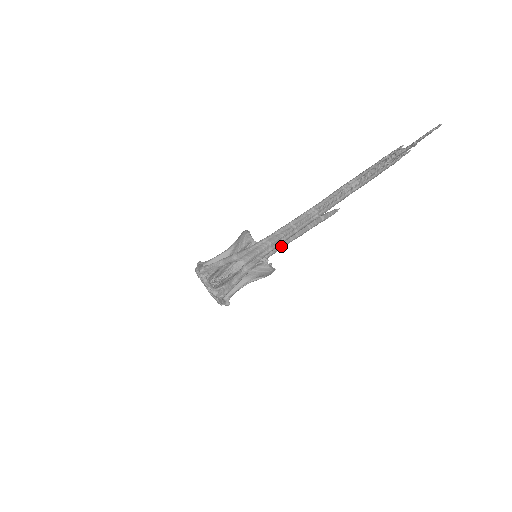
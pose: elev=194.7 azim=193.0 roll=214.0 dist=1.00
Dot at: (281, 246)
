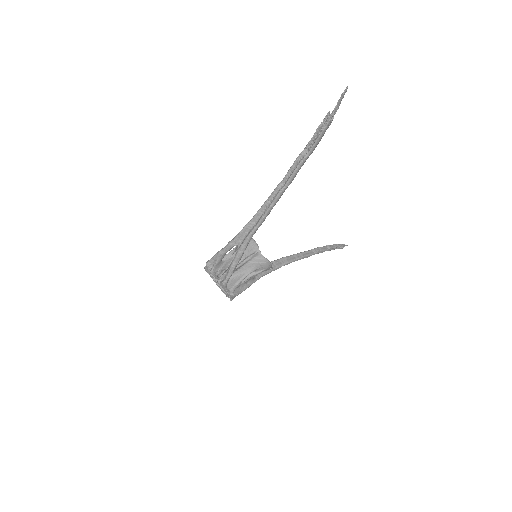
Dot at: (286, 262)
